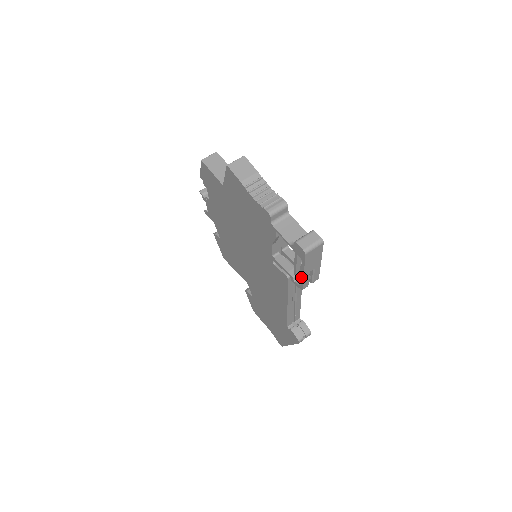
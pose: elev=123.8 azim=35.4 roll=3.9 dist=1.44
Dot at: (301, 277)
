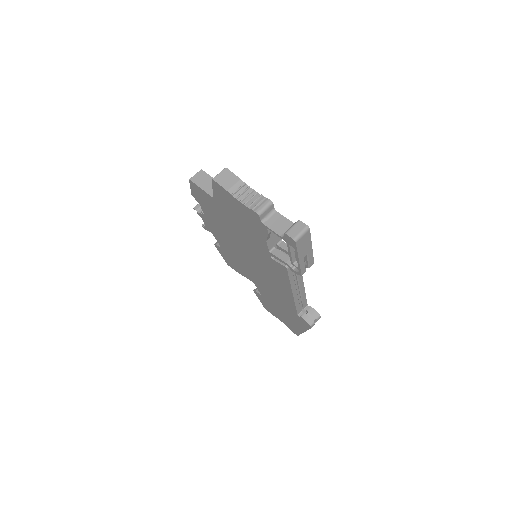
Dot at: occluded
